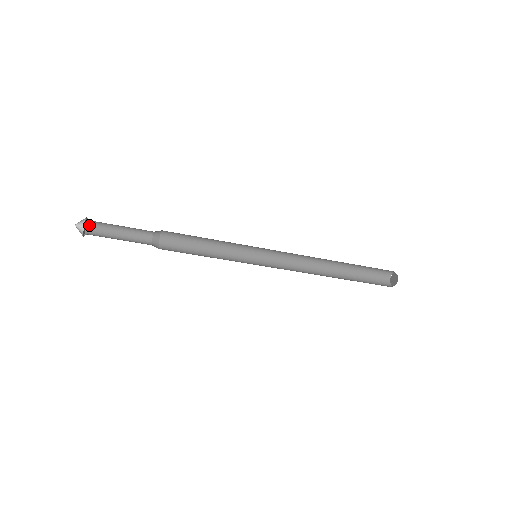
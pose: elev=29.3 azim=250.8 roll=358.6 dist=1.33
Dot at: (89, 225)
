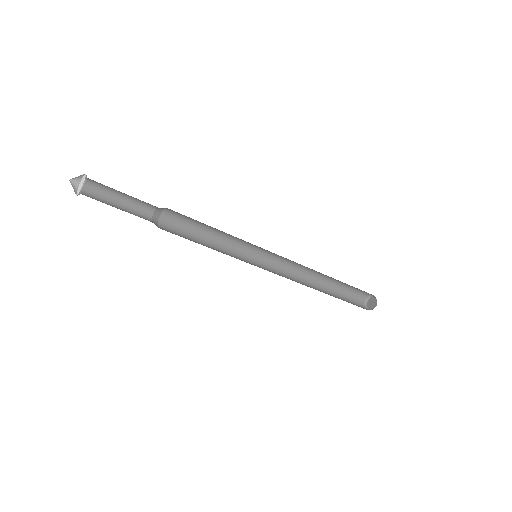
Dot at: (81, 191)
